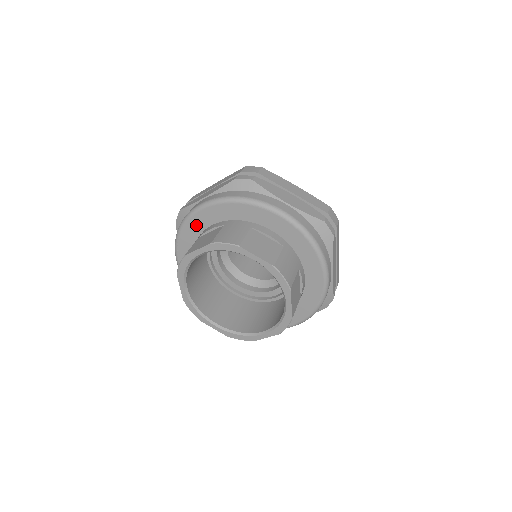
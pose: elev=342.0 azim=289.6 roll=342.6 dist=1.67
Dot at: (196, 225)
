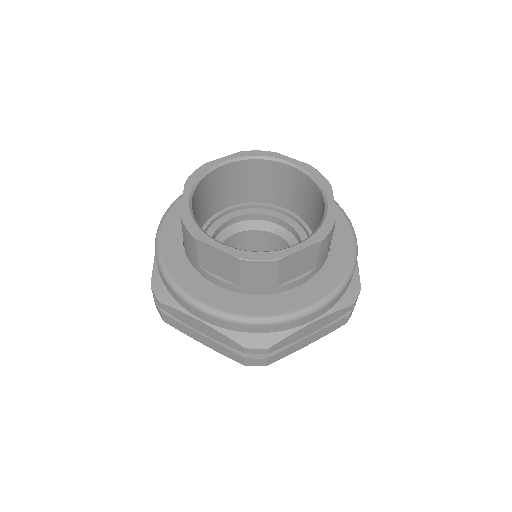
Dot at: occluded
